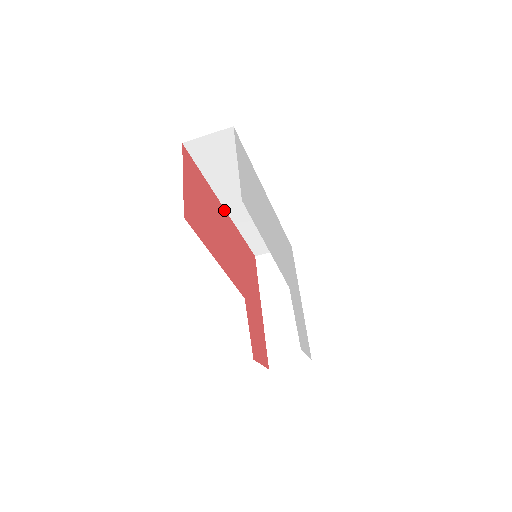
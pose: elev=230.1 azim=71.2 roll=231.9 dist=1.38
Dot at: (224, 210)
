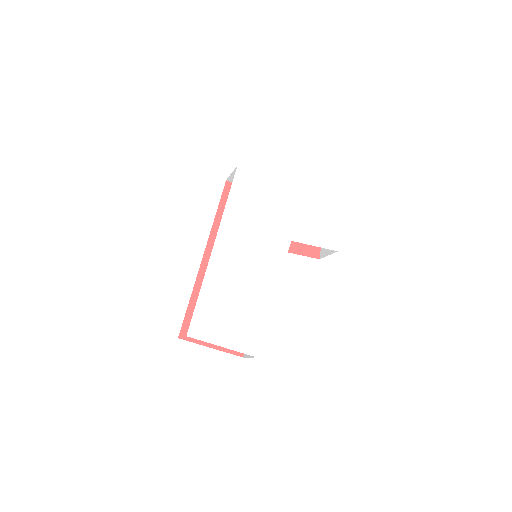
Dot at: (204, 258)
